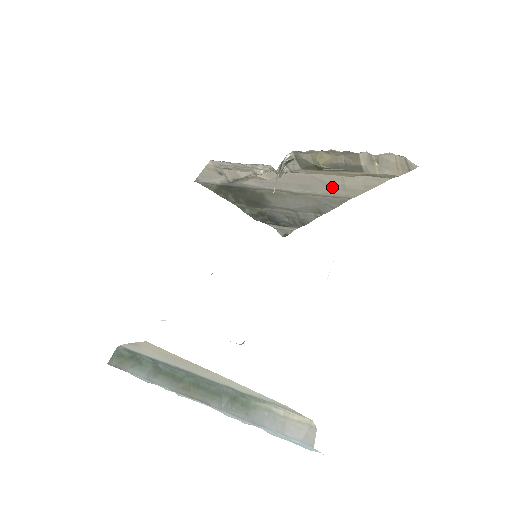
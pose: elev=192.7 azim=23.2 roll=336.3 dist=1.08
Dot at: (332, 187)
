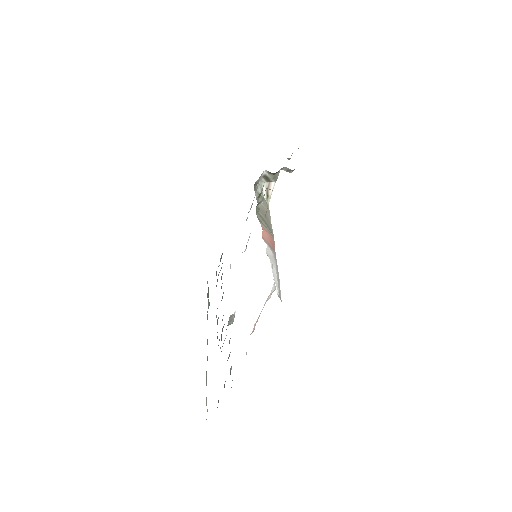
Dot at: occluded
